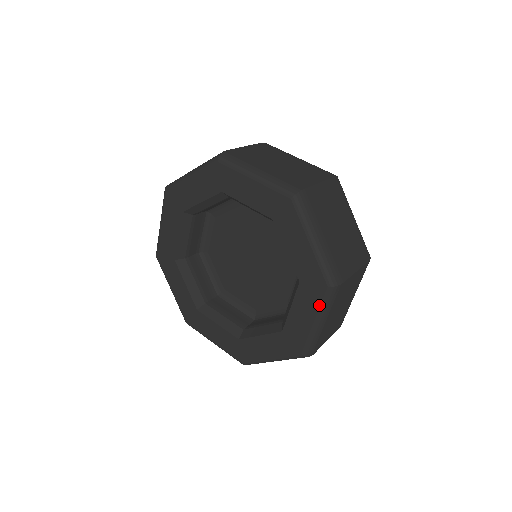
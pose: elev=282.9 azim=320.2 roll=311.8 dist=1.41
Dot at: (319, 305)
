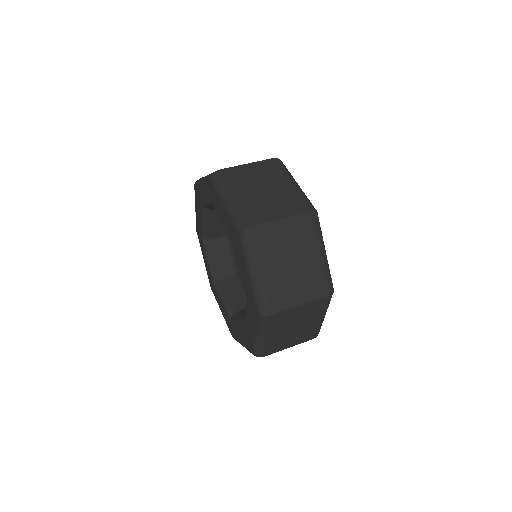
Dot at: (246, 347)
